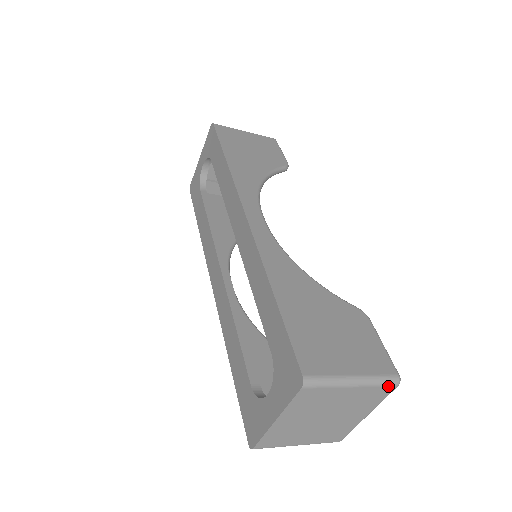
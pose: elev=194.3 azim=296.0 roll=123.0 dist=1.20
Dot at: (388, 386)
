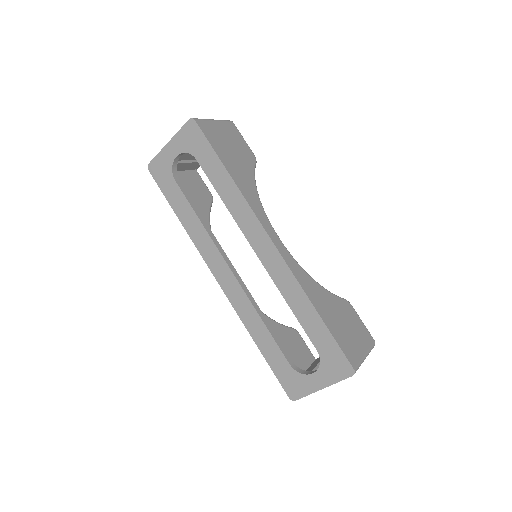
Dot at: occluded
